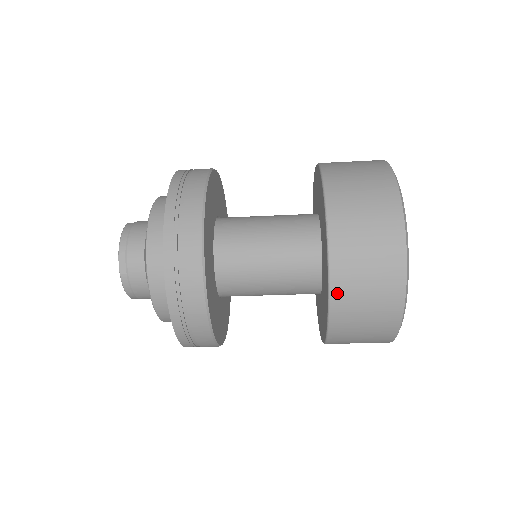
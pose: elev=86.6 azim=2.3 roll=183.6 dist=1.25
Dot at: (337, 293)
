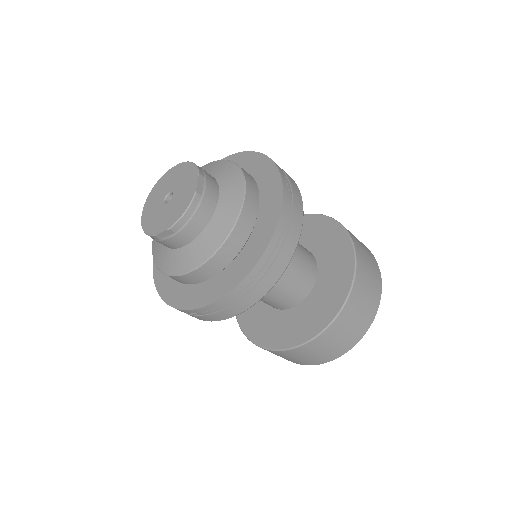
Dot at: (357, 285)
